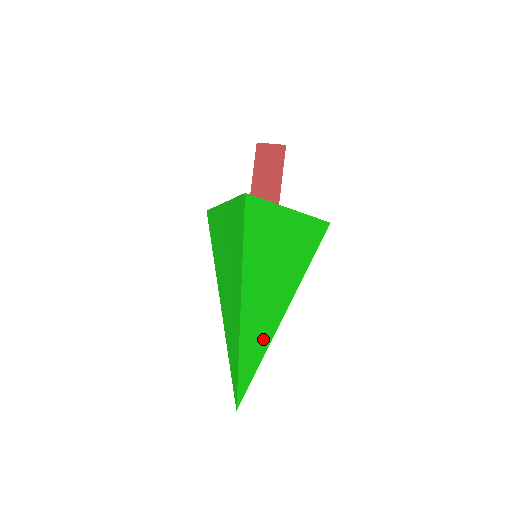
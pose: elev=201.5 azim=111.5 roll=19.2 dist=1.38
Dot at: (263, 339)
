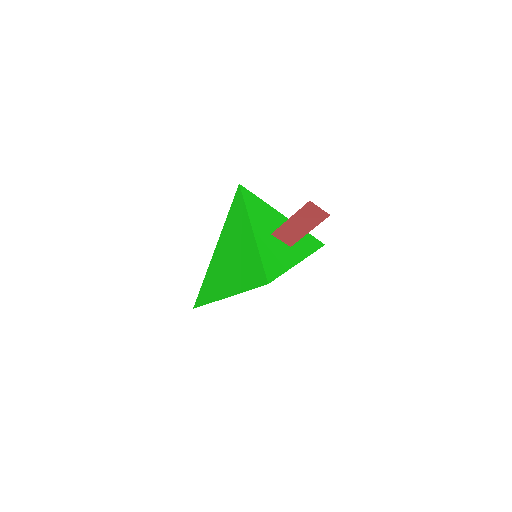
Dot at: occluded
